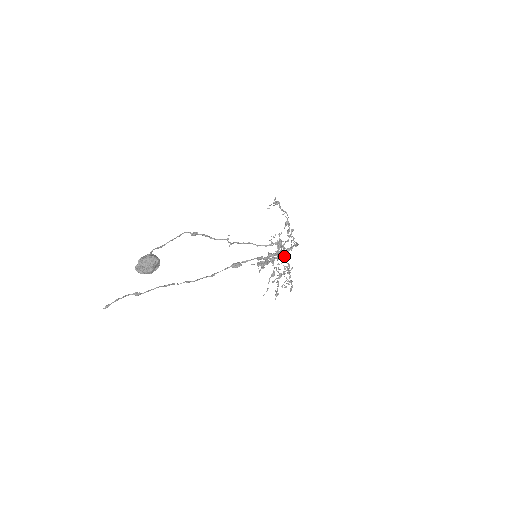
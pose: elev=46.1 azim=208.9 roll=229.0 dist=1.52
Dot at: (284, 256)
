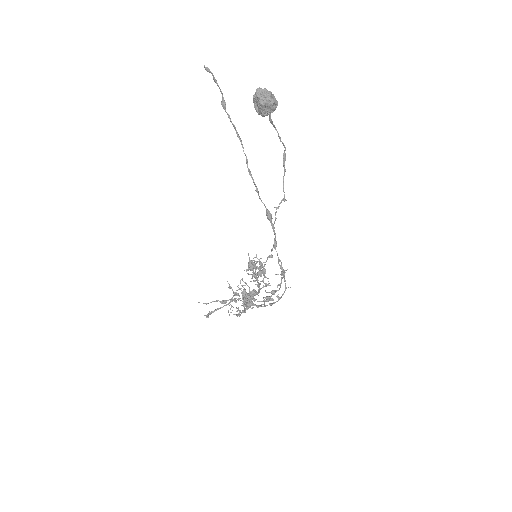
Dot at: (248, 302)
